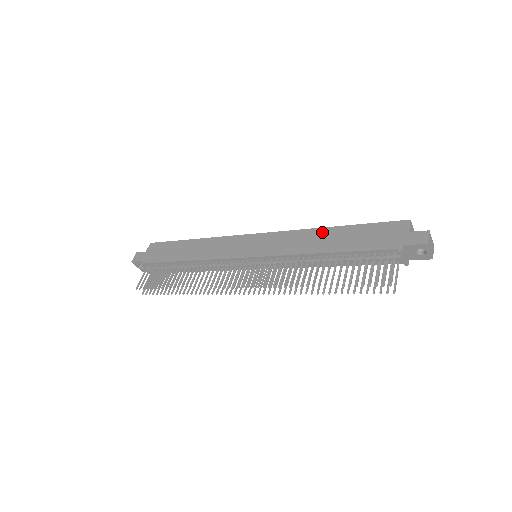
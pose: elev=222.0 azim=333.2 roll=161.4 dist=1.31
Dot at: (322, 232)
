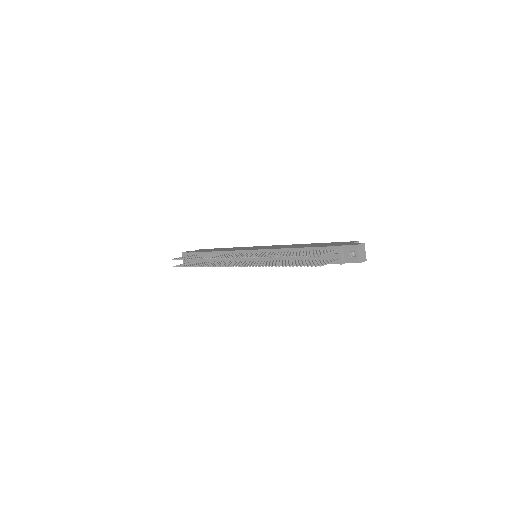
Dot at: (303, 244)
